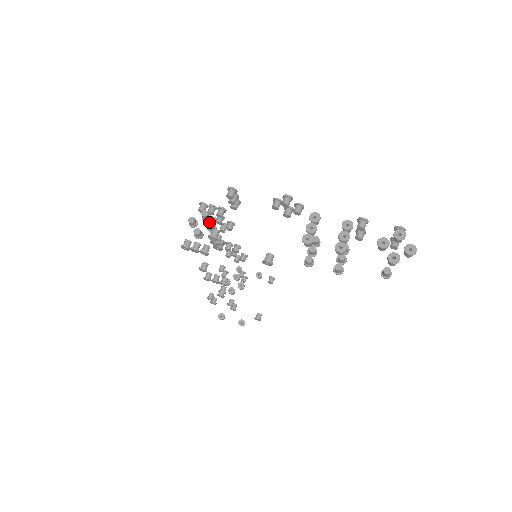
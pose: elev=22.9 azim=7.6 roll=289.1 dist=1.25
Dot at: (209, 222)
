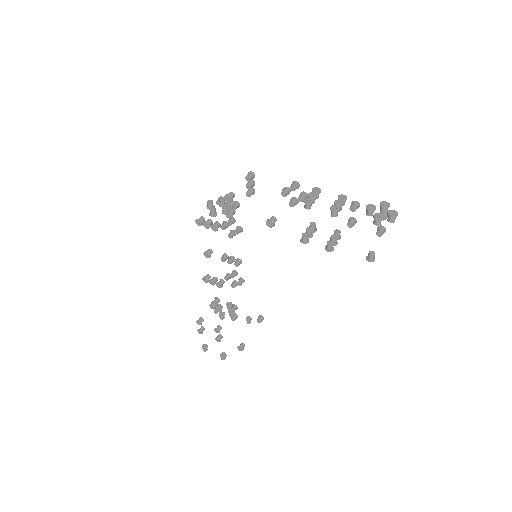
Dot at: occluded
